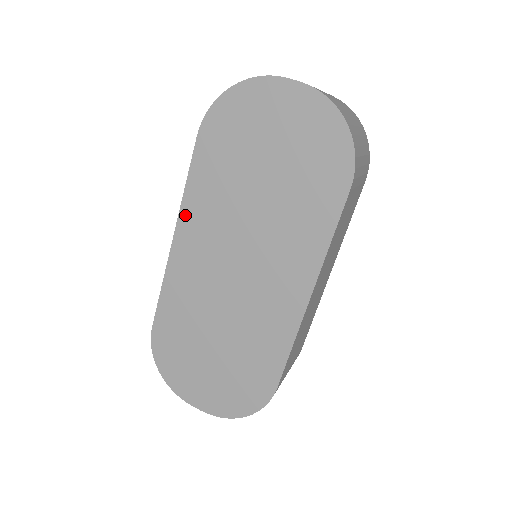
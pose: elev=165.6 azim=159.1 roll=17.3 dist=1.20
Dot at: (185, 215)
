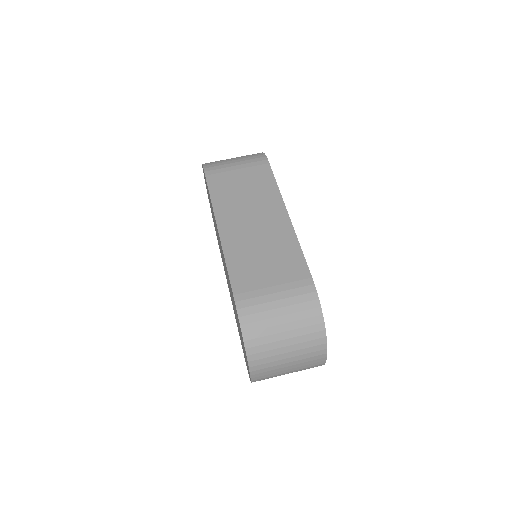
Dot at: occluded
